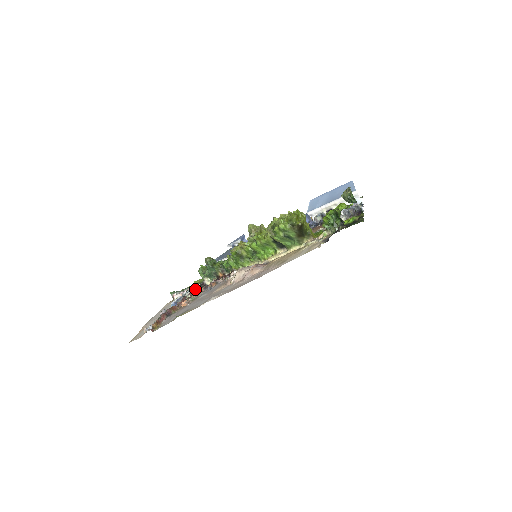
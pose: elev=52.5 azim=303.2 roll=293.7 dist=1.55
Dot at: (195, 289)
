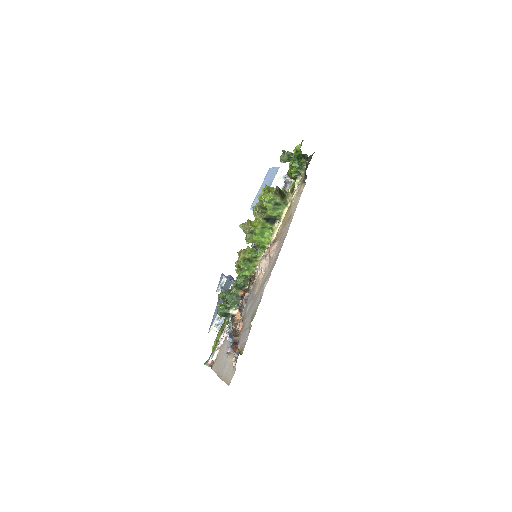
Dot at: (232, 321)
